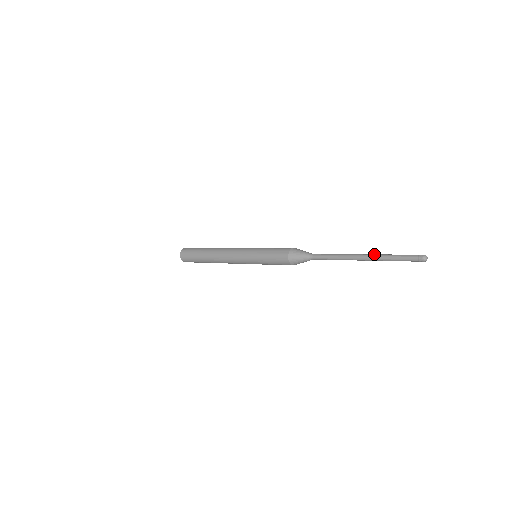
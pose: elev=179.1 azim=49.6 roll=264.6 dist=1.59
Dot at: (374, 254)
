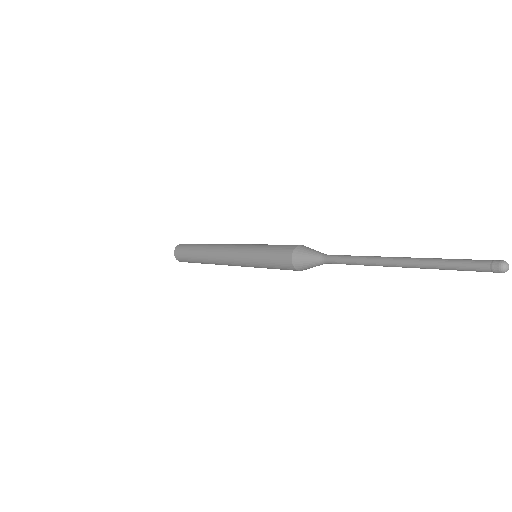
Dot at: occluded
